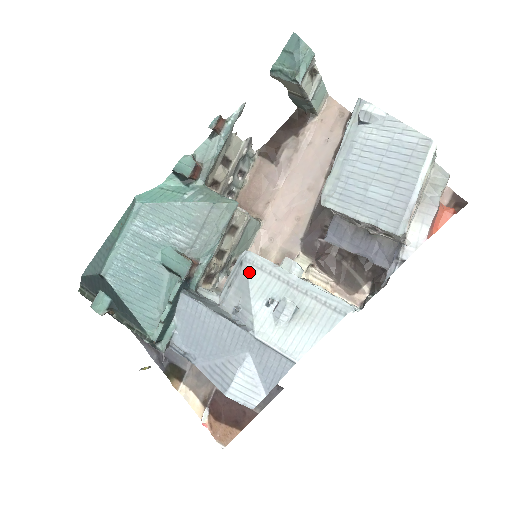
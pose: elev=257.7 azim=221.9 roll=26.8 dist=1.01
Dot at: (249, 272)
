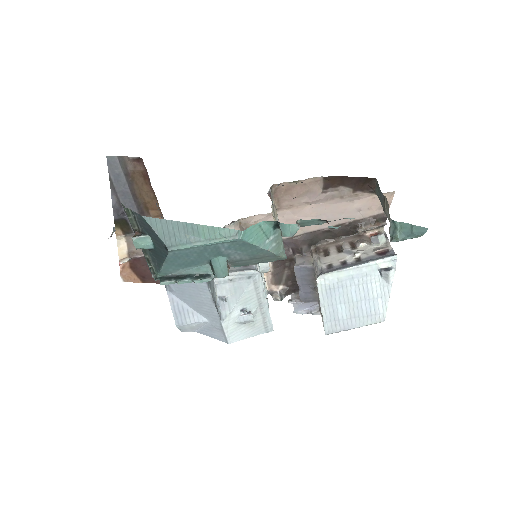
Dot at: (249, 287)
